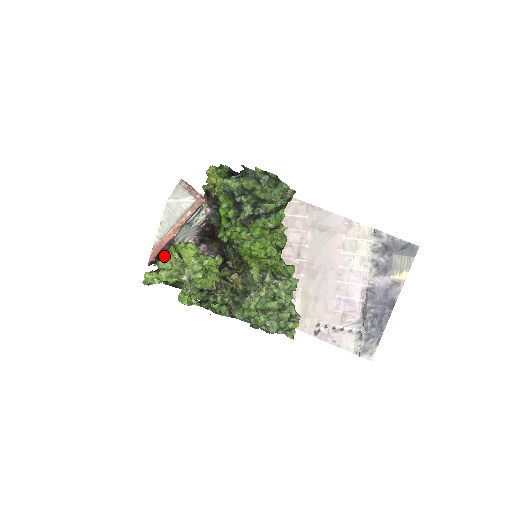
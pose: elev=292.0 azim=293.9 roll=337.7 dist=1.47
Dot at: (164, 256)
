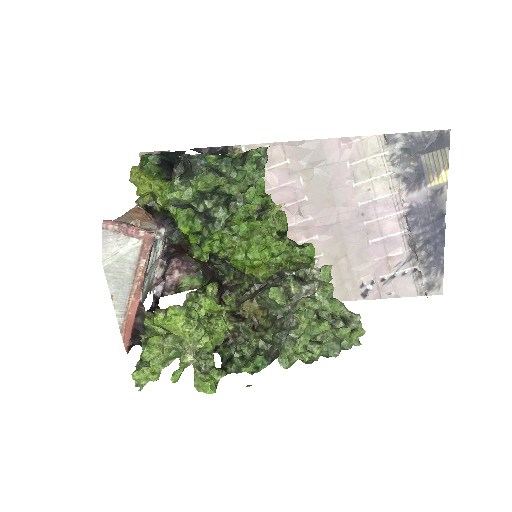
Dot at: (144, 342)
